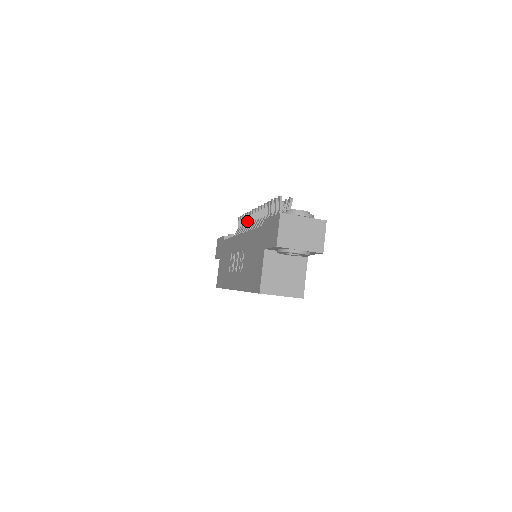
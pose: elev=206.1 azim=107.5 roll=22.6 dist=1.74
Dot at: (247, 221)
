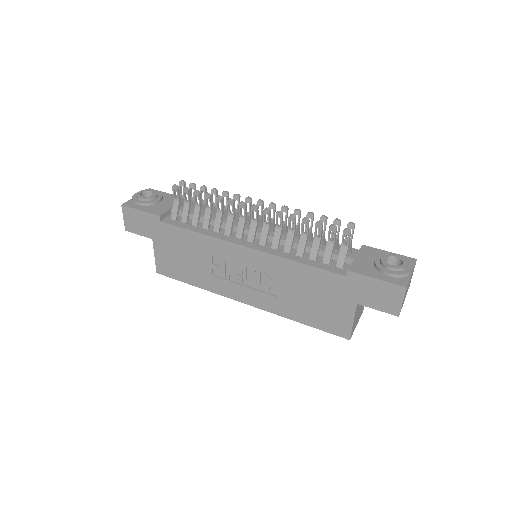
Dot at: (217, 207)
